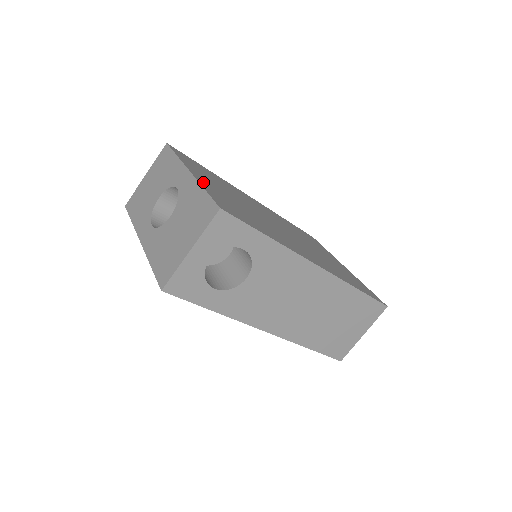
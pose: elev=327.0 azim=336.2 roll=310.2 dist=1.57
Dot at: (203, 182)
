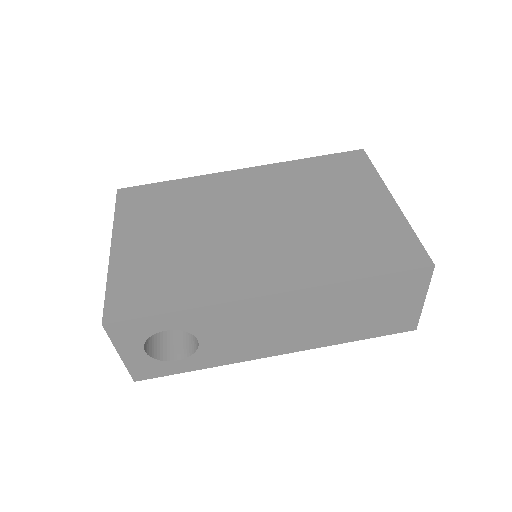
Dot at: (120, 258)
